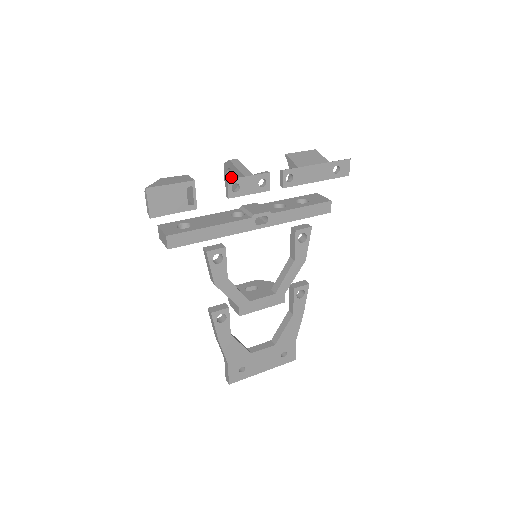
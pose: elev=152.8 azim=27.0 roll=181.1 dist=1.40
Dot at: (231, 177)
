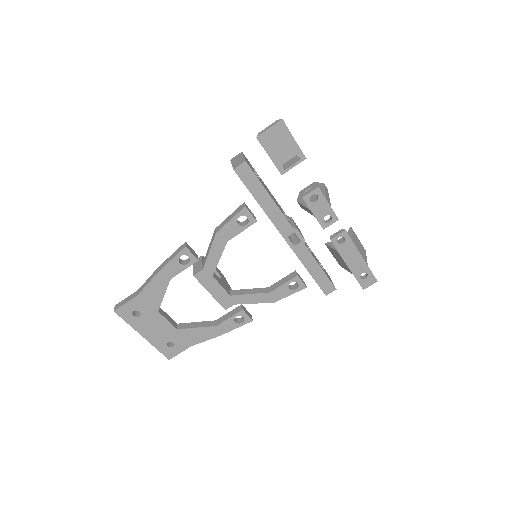
Dot at: occluded
